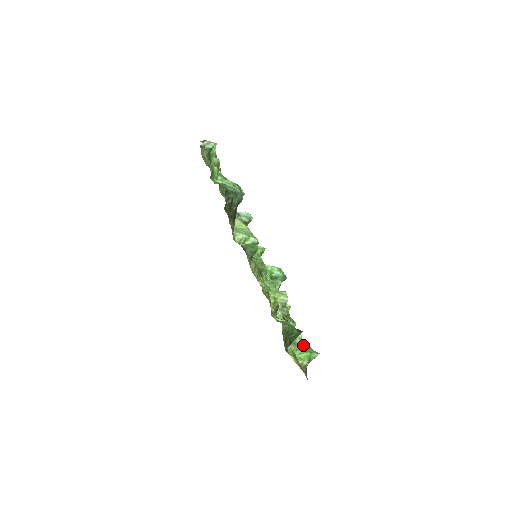
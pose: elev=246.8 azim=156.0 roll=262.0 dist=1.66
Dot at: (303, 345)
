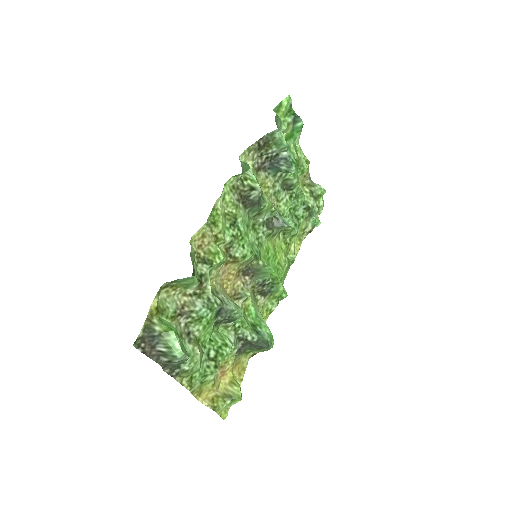
Dot at: (186, 348)
